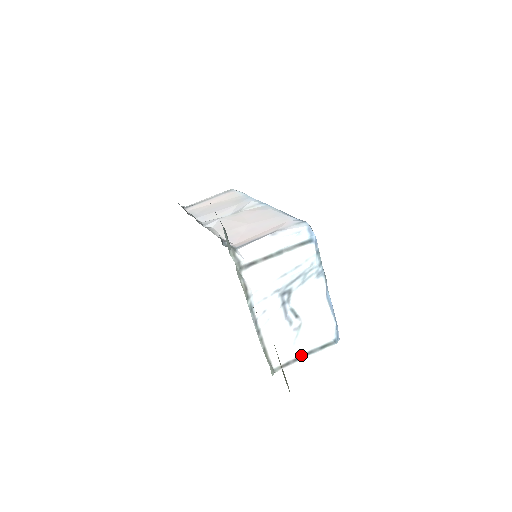
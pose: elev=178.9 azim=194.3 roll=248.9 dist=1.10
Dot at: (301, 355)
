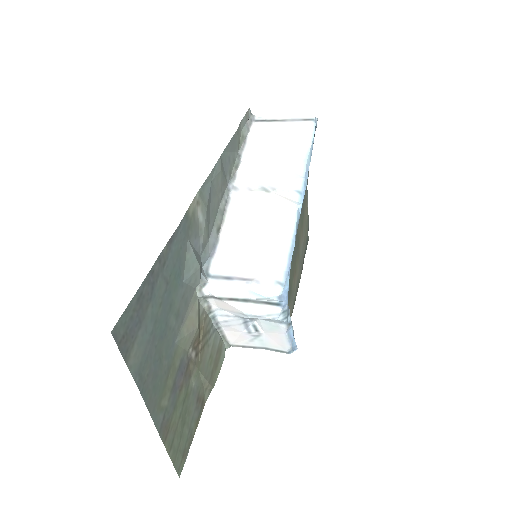
Dot at: (256, 347)
